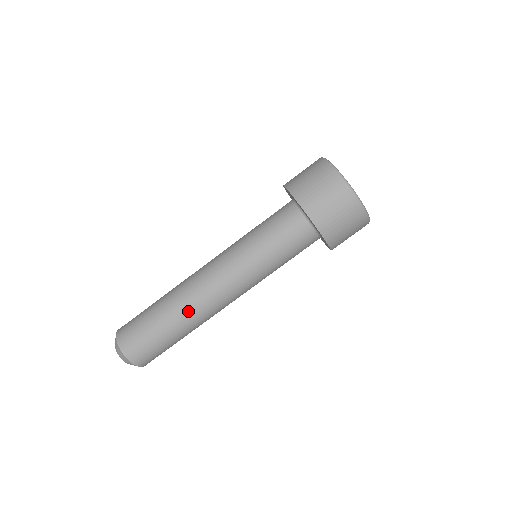
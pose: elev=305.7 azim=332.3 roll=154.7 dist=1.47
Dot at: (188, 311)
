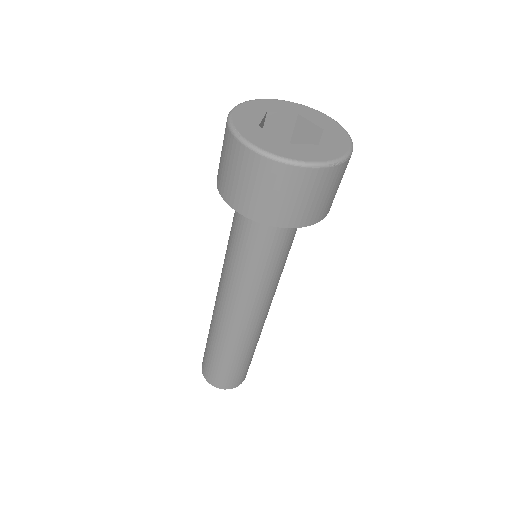
Dot at: (214, 328)
